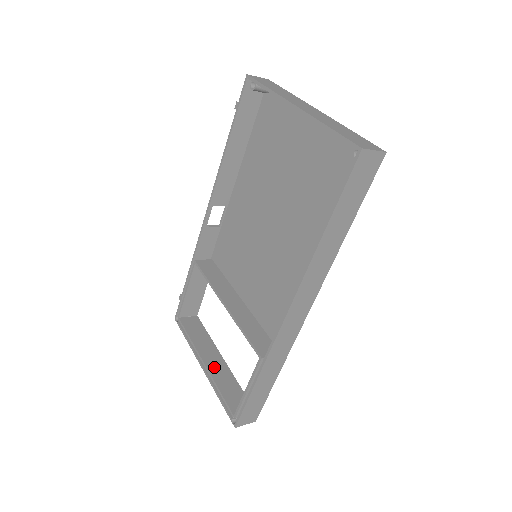
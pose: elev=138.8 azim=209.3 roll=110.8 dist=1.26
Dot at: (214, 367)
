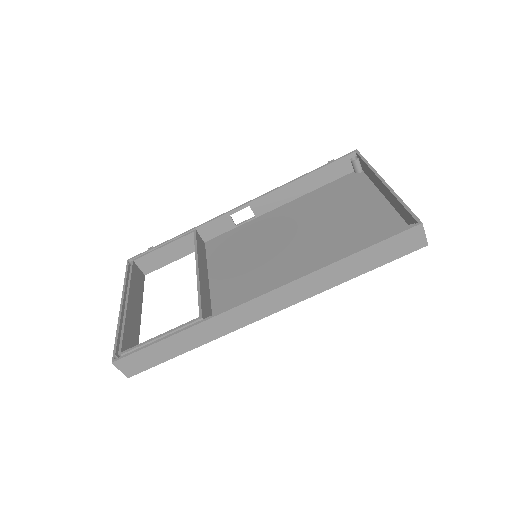
Dot at: (132, 312)
